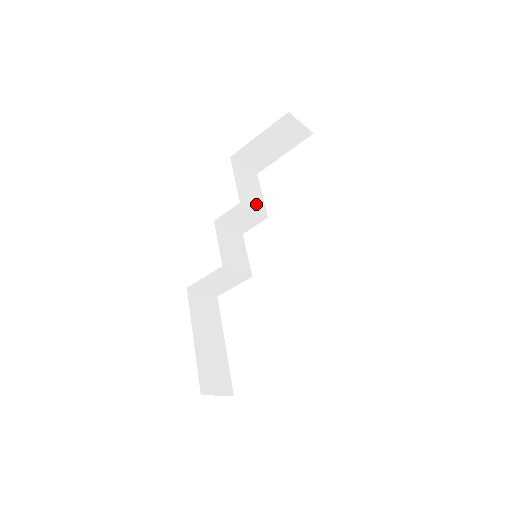
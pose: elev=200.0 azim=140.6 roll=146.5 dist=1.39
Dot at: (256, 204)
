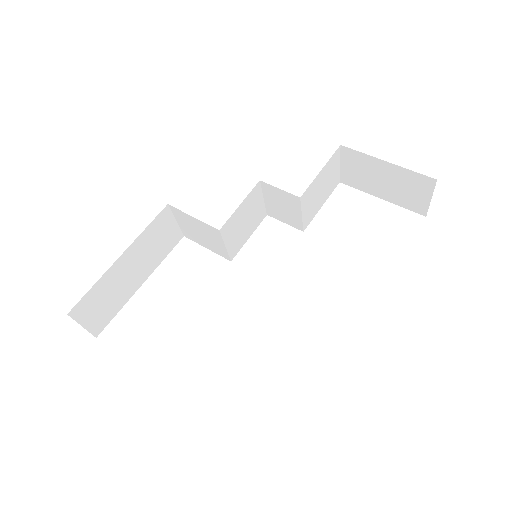
Dot at: (309, 210)
